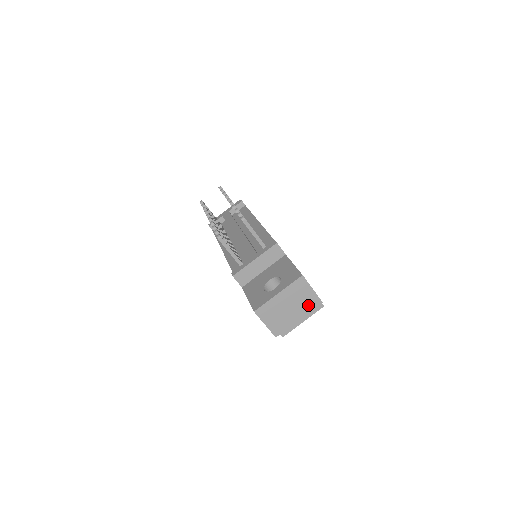
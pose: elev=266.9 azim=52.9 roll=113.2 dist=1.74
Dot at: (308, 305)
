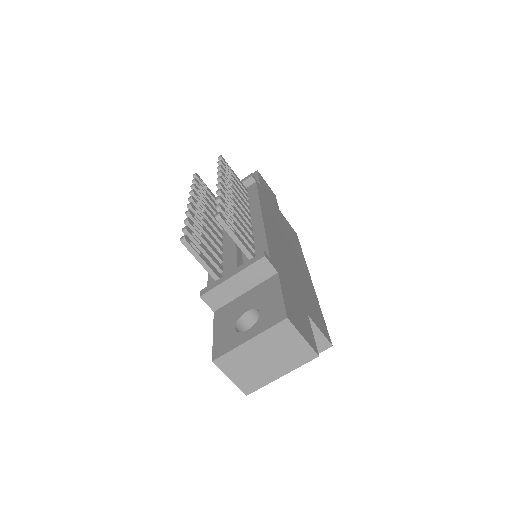
Dot at: (296, 358)
